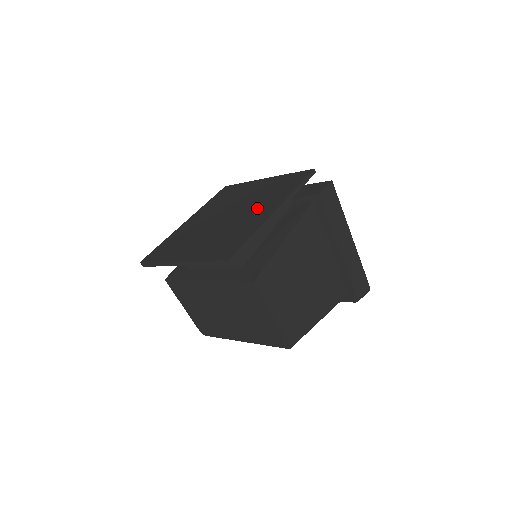
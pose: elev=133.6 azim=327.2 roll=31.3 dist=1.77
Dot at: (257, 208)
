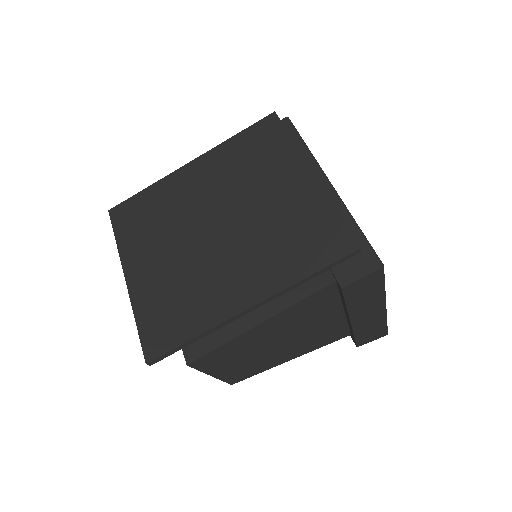
Dot at: (243, 266)
